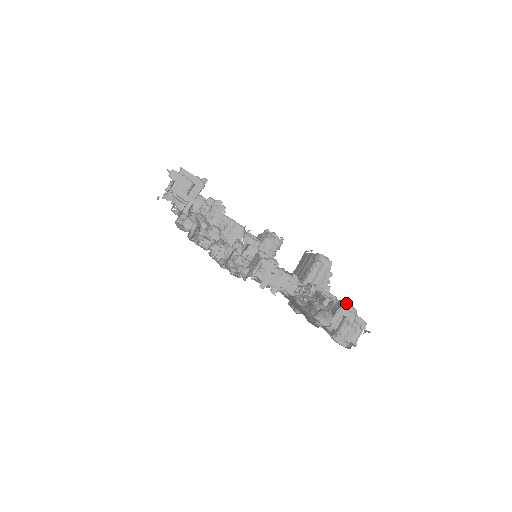
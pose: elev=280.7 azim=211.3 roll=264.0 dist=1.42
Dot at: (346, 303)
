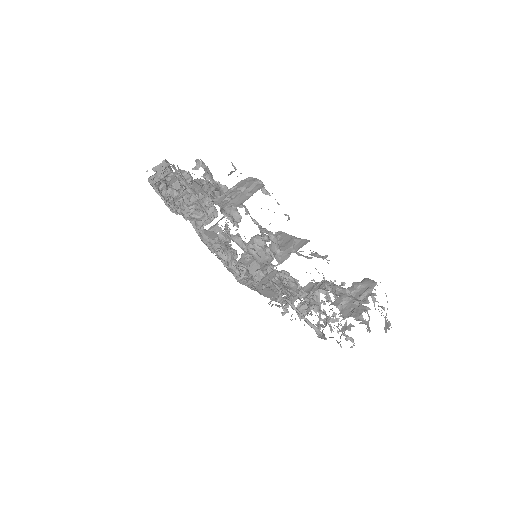
Dot at: (250, 177)
